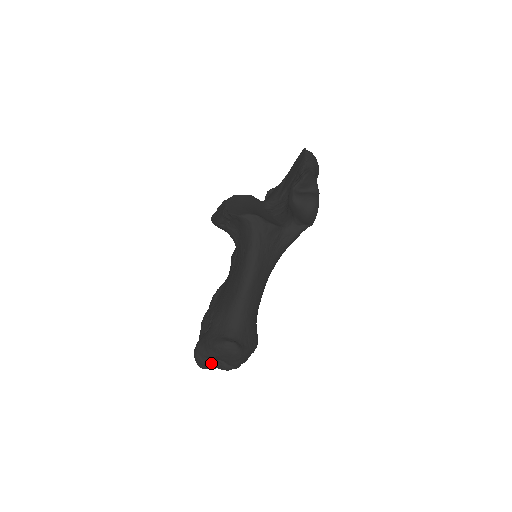
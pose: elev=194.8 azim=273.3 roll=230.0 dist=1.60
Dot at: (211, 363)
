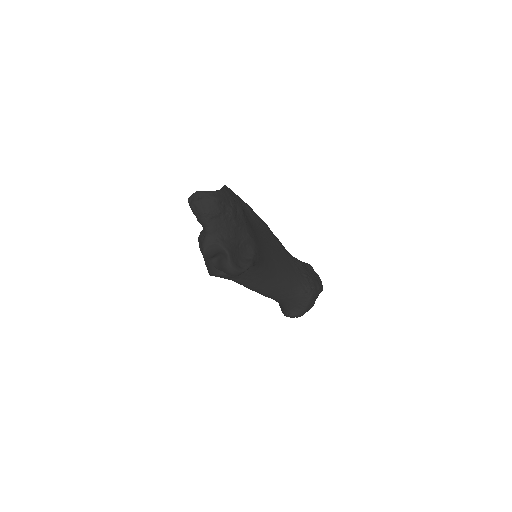
Dot at: occluded
